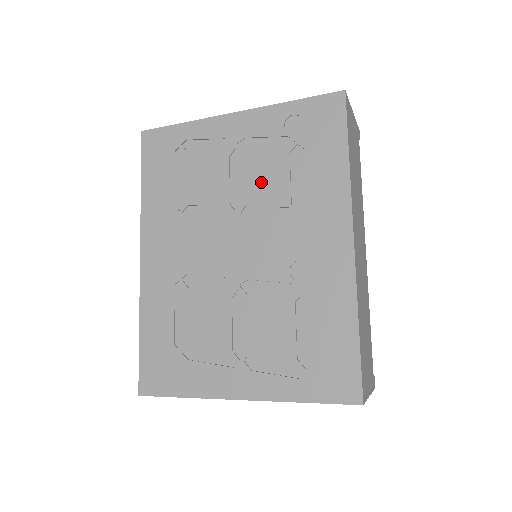
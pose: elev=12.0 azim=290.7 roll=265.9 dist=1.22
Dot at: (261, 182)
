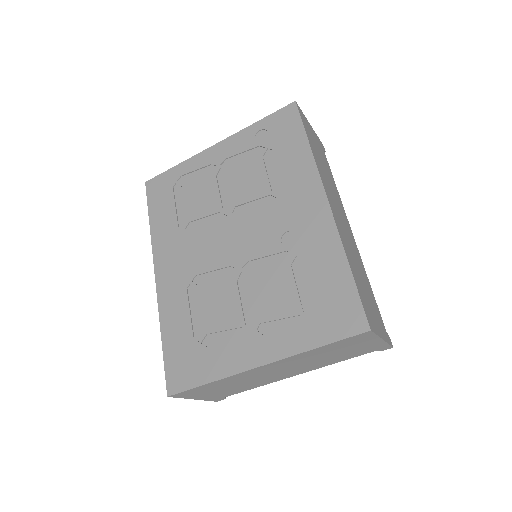
Dot at: (244, 184)
